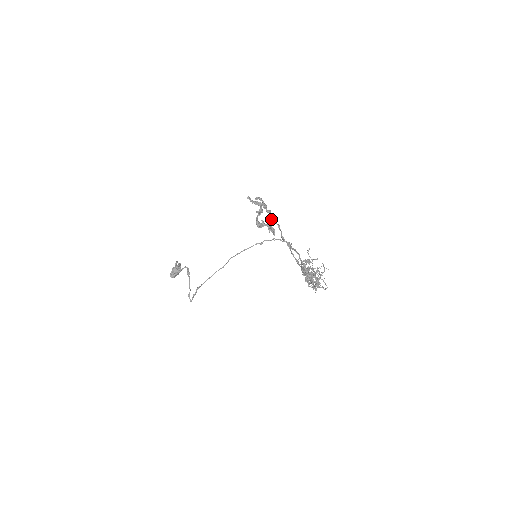
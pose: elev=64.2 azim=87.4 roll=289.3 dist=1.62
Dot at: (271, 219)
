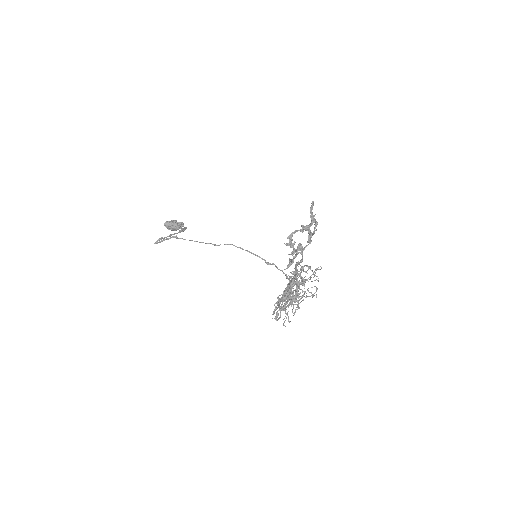
Dot at: (304, 248)
